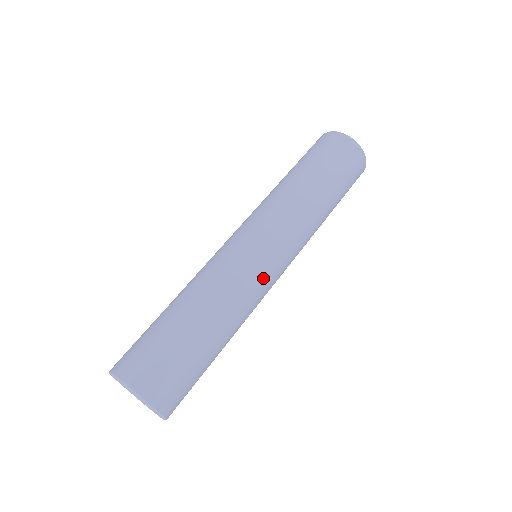
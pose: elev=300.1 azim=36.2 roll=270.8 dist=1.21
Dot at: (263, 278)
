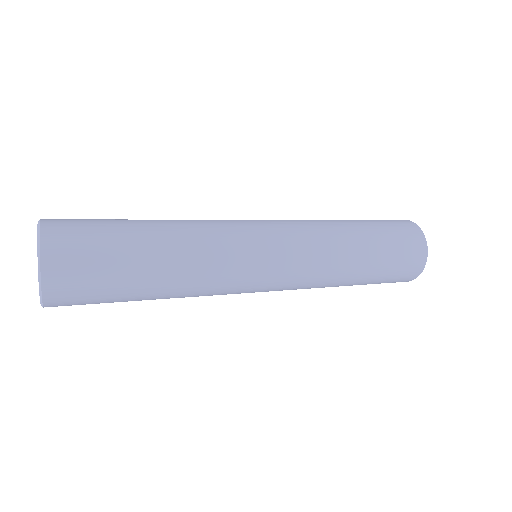
Dot at: (238, 226)
